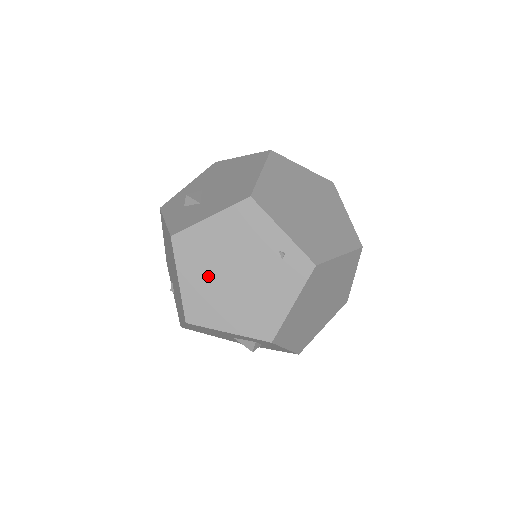
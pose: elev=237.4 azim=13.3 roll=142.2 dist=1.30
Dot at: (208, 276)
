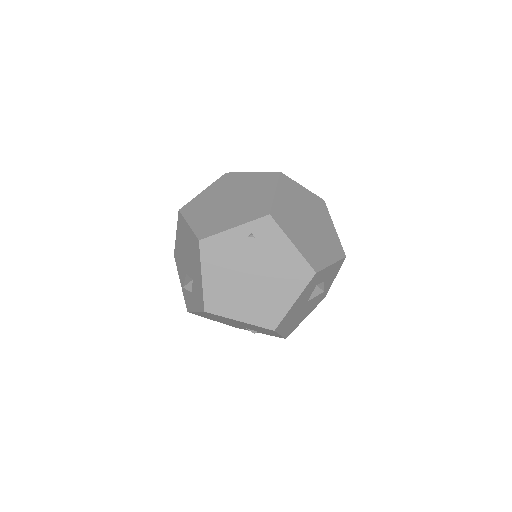
Dot at: (245, 298)
